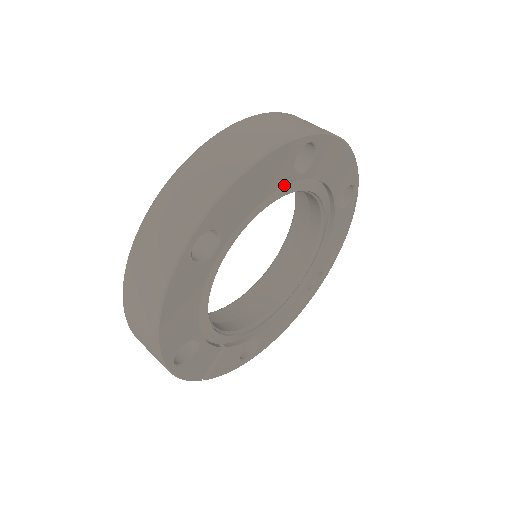
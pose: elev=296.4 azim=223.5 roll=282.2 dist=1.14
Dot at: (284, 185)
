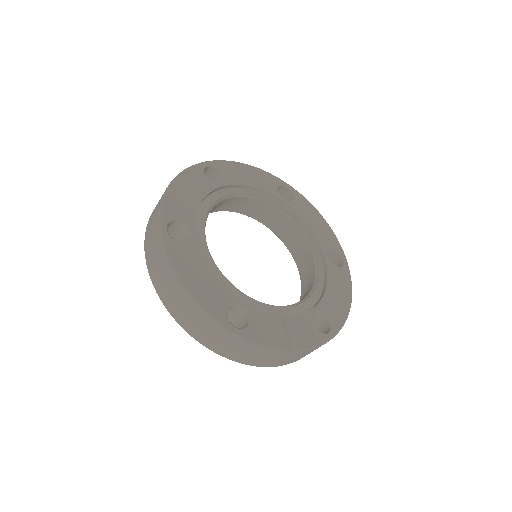
Dot at: (212, 190)
